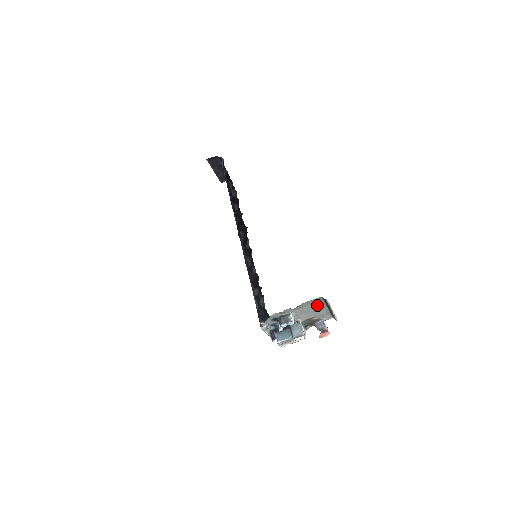
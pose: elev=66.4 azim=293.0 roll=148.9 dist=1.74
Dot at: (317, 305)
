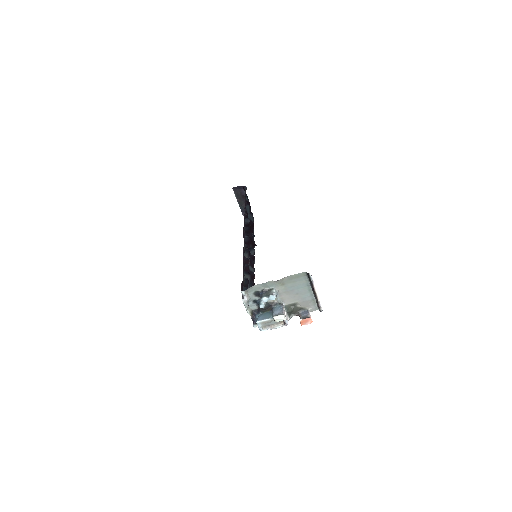
Dot at: (301, 284)
